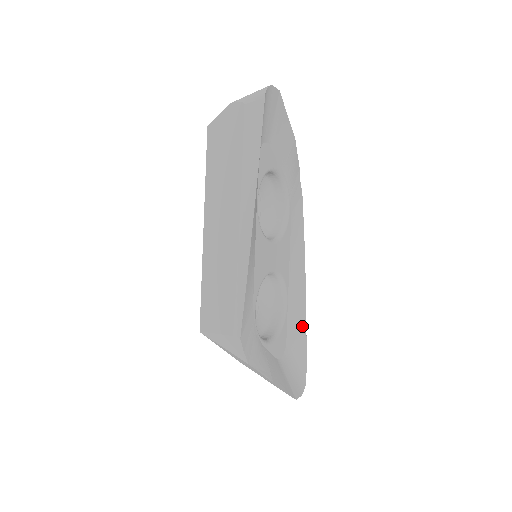
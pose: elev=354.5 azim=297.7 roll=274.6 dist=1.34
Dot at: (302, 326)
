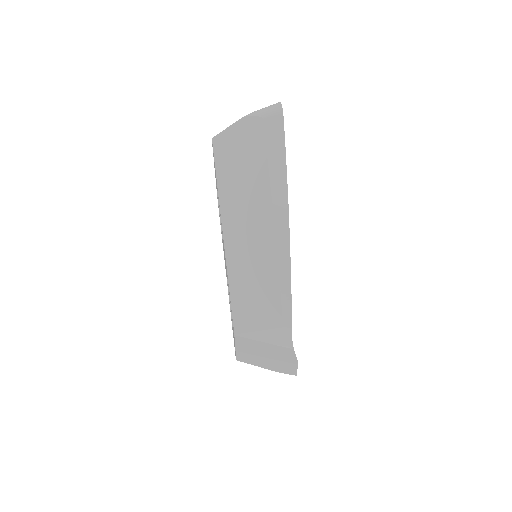
Dot at: occluded
